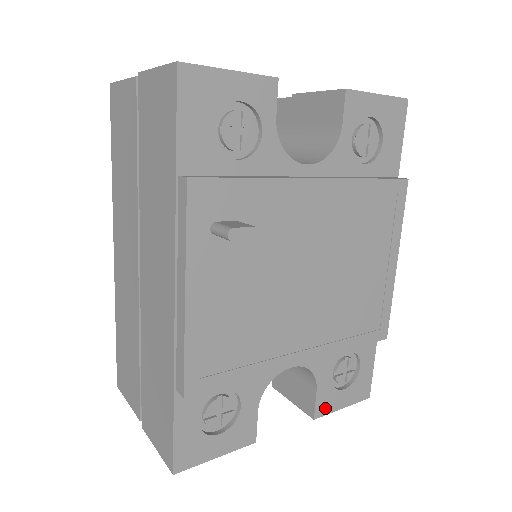
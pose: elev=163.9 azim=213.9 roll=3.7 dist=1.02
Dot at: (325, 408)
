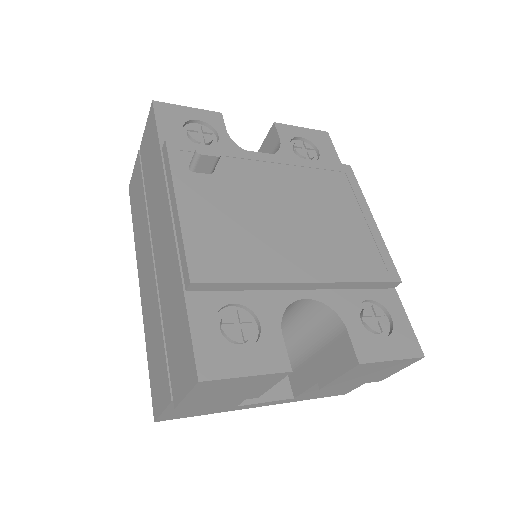
Dot at: (368, 354)
